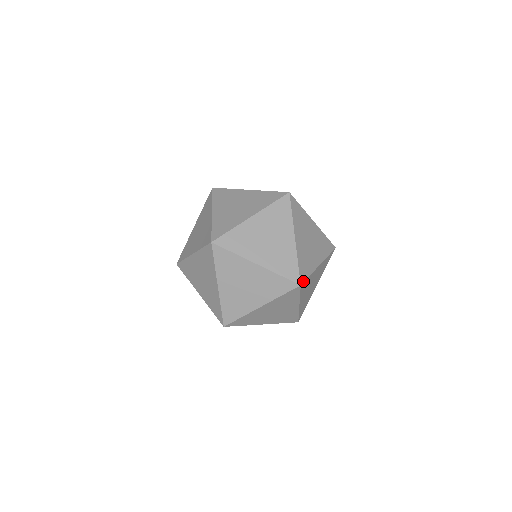
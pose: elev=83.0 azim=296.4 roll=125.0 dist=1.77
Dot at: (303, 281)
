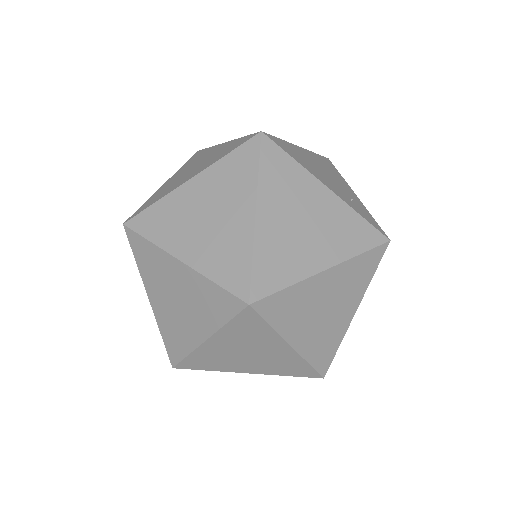
Dot at: (260, 297)
